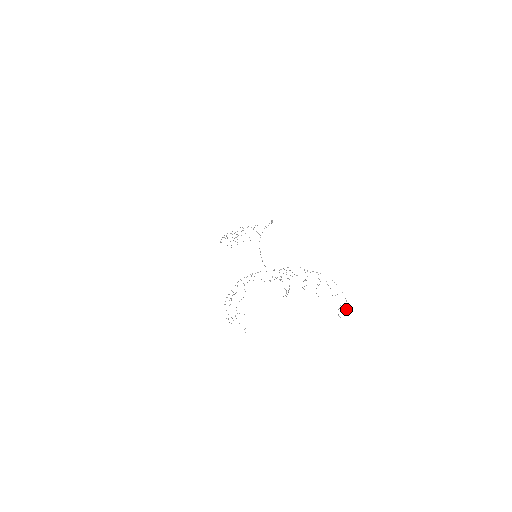
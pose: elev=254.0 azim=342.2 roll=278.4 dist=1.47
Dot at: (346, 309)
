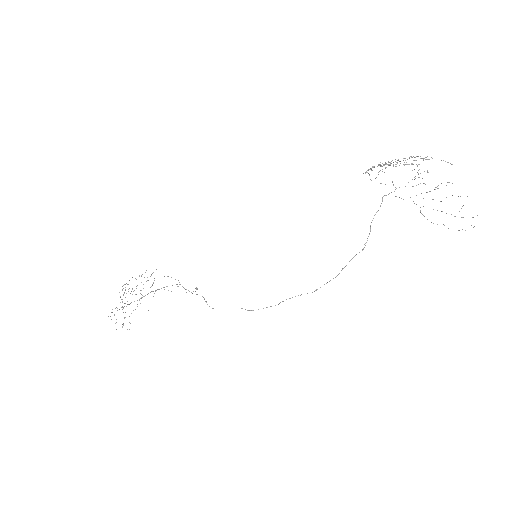
Dot at: (474, 226)
